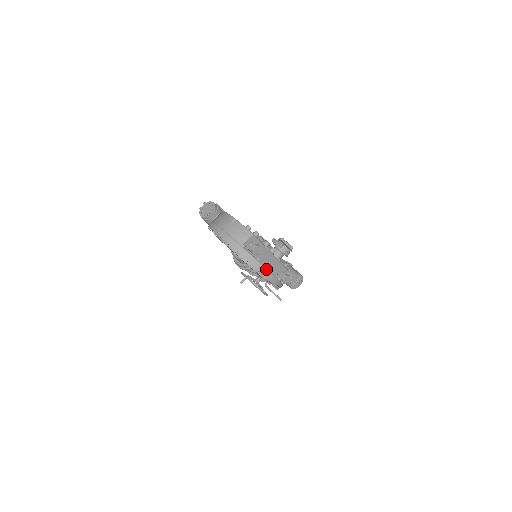
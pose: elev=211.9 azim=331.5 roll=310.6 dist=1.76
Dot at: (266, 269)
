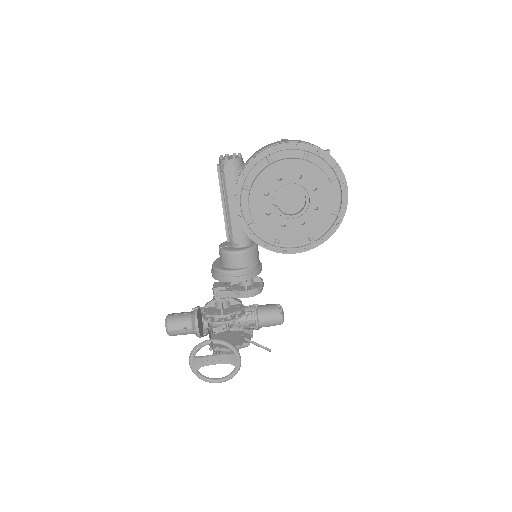
Dot at: occluded
